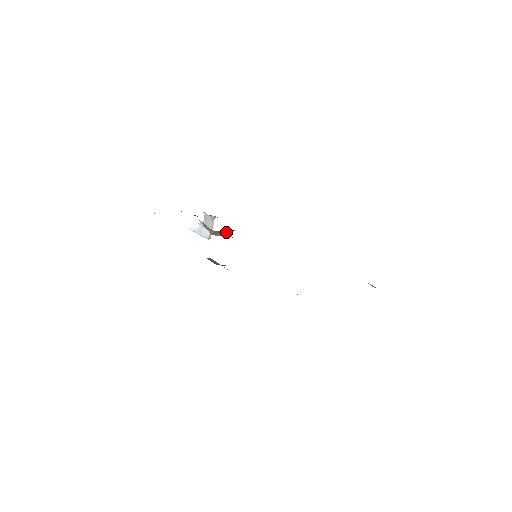
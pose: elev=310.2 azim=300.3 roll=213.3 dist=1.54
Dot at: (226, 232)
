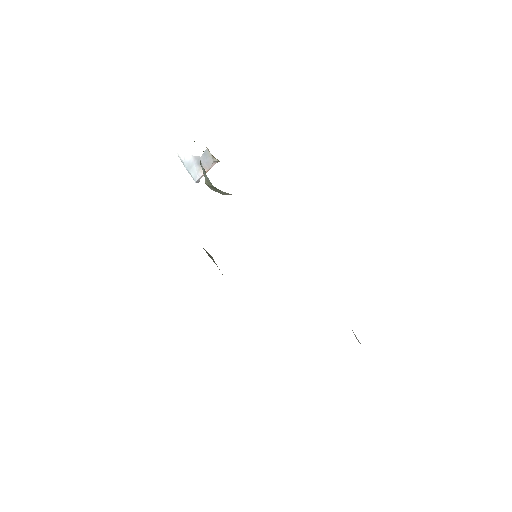
Dot at: (225, 192)
